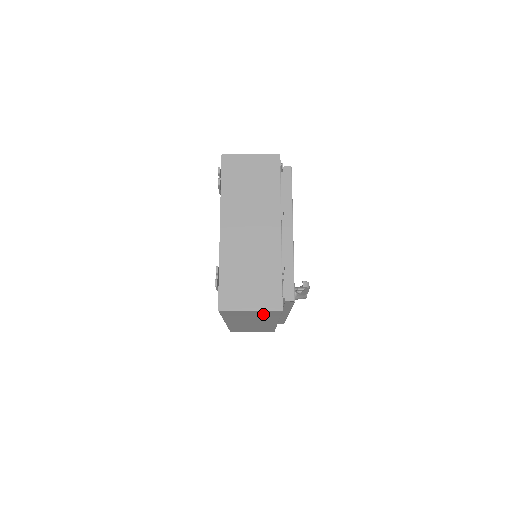
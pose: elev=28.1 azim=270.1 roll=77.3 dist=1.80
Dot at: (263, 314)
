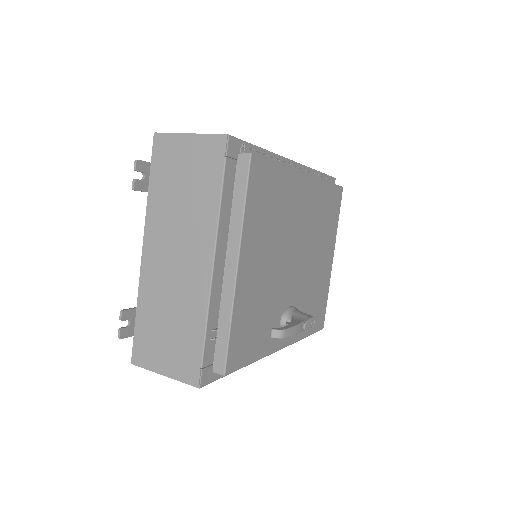
Dot at: occluded
